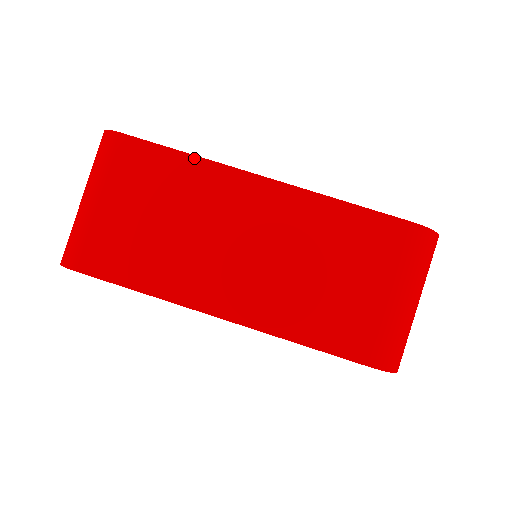
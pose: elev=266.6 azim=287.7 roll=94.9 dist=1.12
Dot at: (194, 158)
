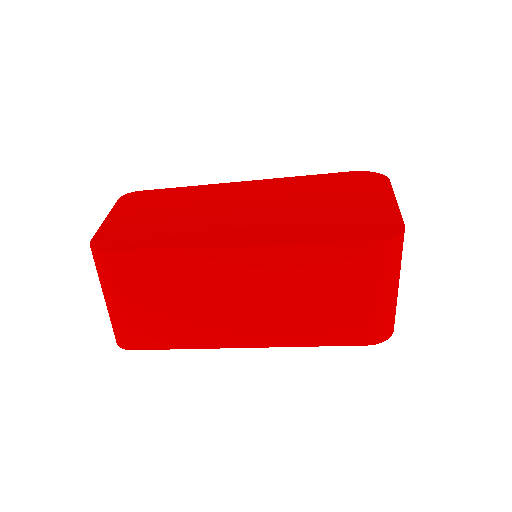
Dot at: (174, 250)
